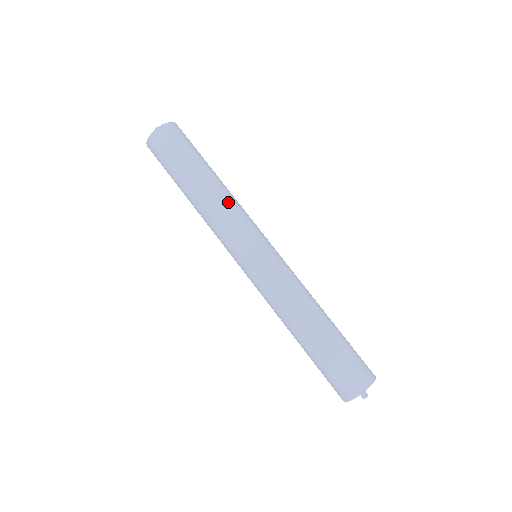
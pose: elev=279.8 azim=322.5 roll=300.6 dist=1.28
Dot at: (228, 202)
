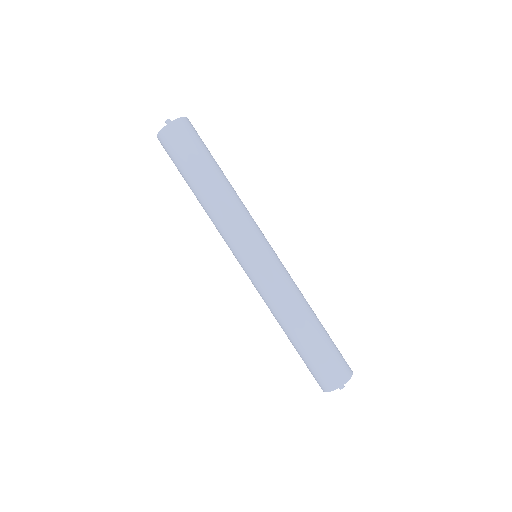
Dot at: (231, 207)
